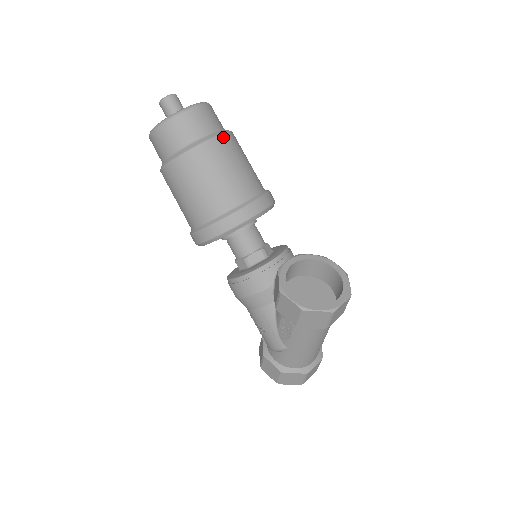
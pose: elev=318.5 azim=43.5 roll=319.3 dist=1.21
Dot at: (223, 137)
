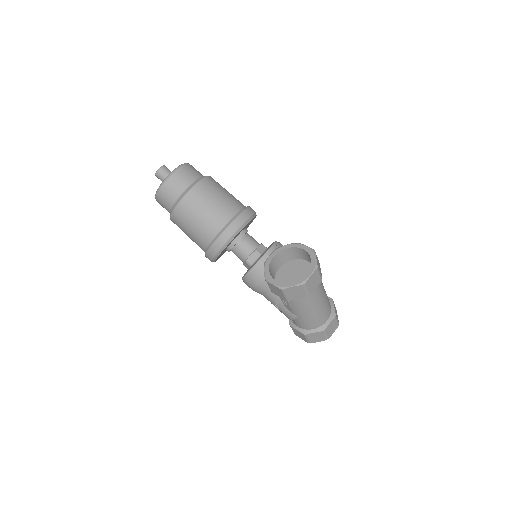
Dot at: (198, 185)
